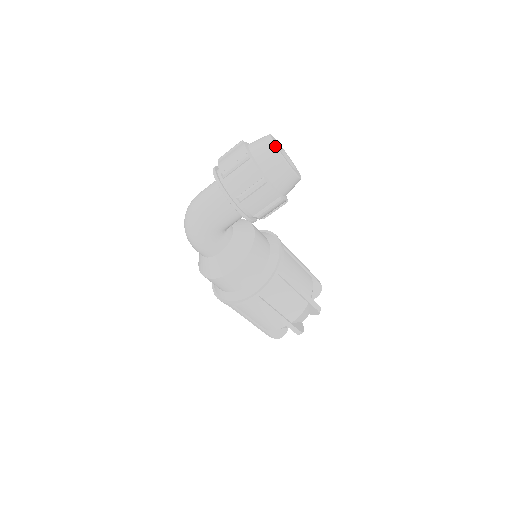
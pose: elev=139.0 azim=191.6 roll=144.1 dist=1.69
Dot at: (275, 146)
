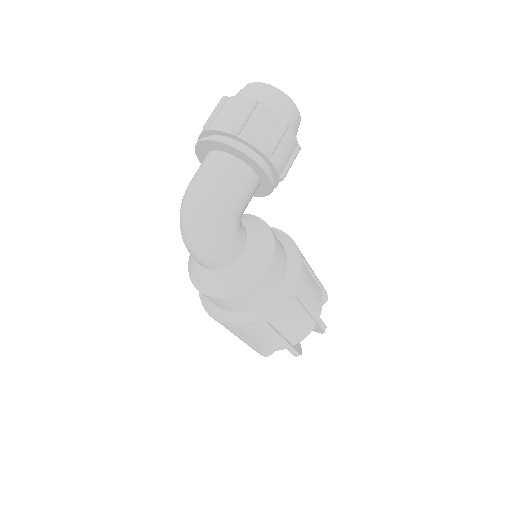
Dot at: (273, 86)
